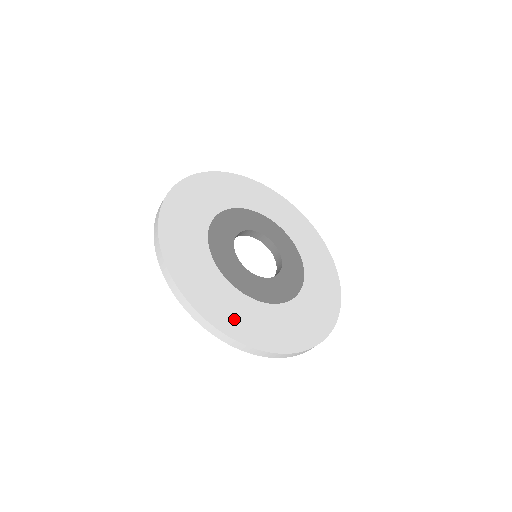
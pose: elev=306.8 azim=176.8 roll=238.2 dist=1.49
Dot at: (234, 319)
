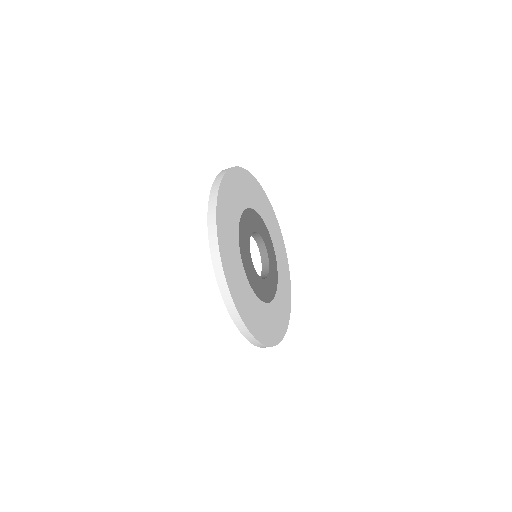
Dot at: (233, 276)
